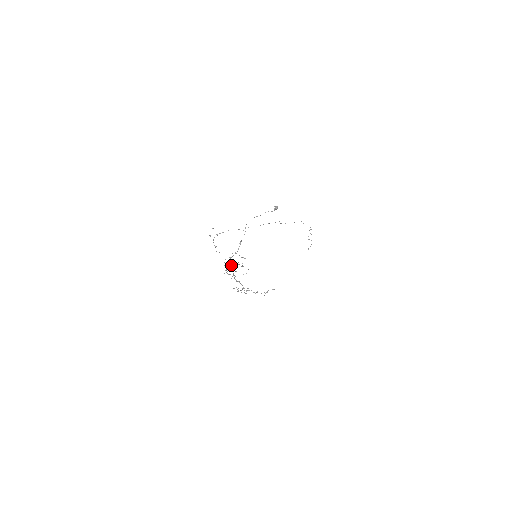
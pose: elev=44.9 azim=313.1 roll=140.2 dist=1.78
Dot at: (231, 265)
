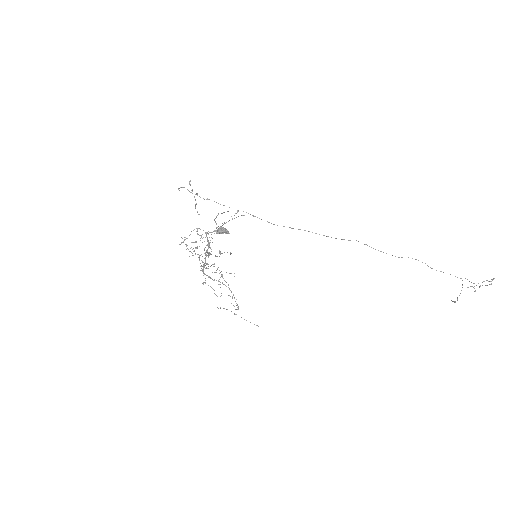
Dot at: (208, 240)
